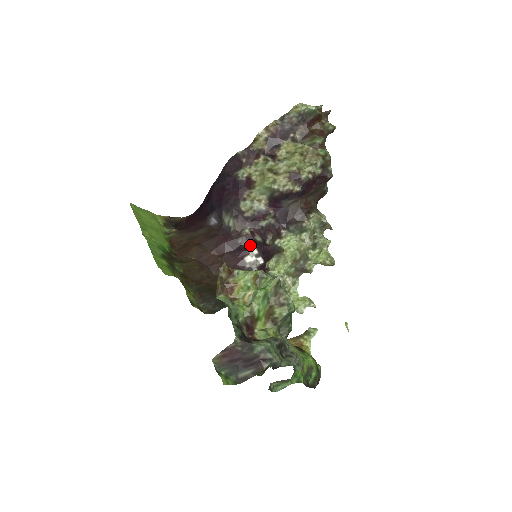
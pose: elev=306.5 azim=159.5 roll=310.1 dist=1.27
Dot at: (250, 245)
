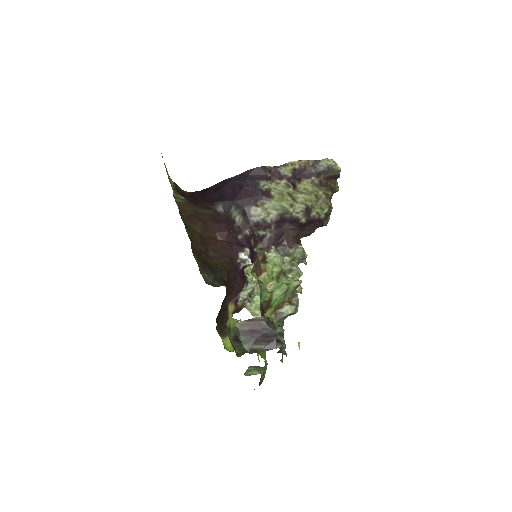
Dot at: (246, 245)
